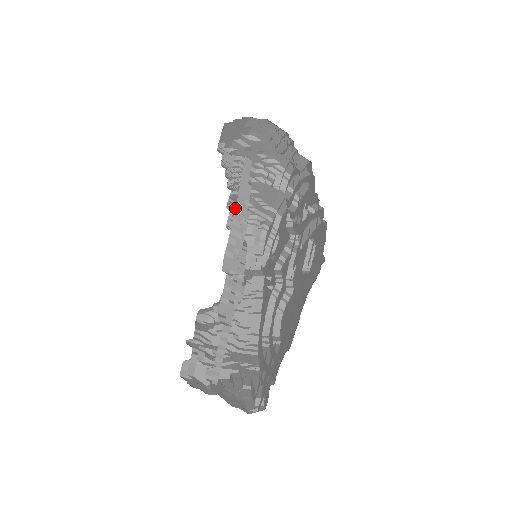
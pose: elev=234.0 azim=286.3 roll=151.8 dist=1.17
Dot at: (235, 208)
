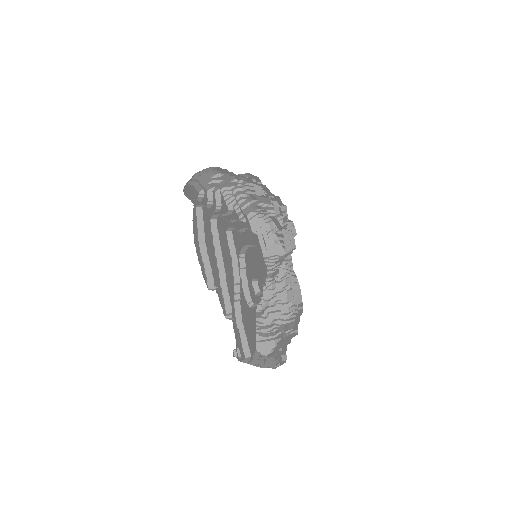
Dot at: (199, 247)
